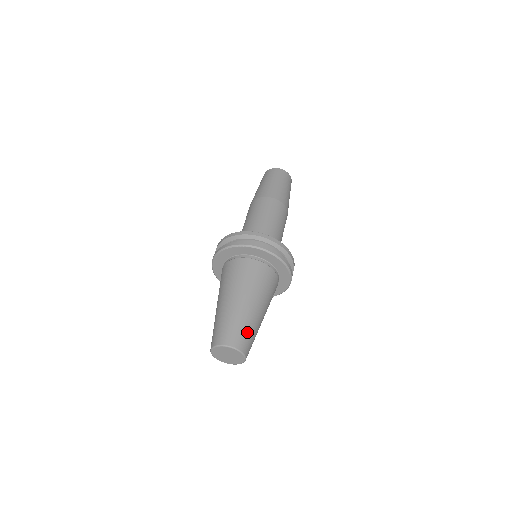
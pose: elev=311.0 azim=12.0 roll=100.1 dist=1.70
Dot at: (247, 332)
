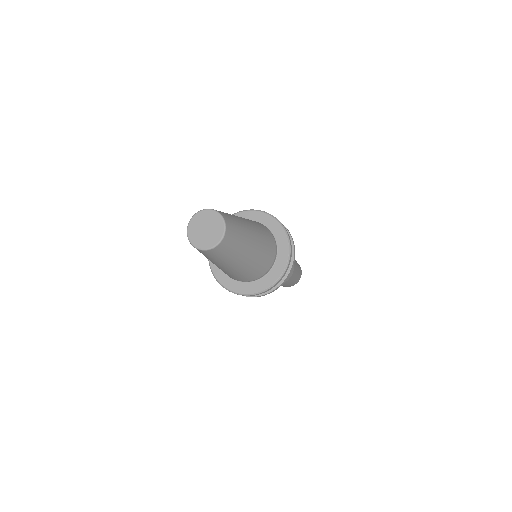
Dot at: occluded
